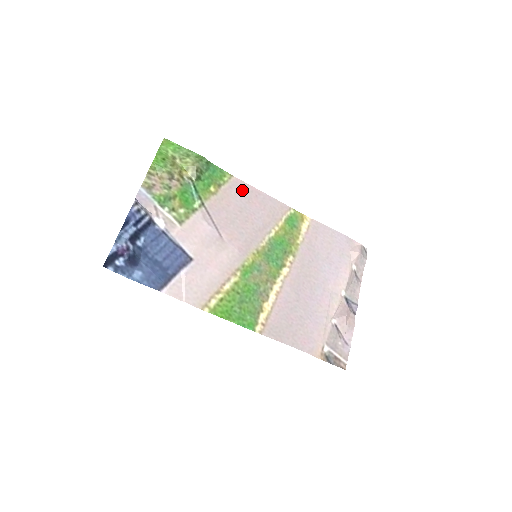
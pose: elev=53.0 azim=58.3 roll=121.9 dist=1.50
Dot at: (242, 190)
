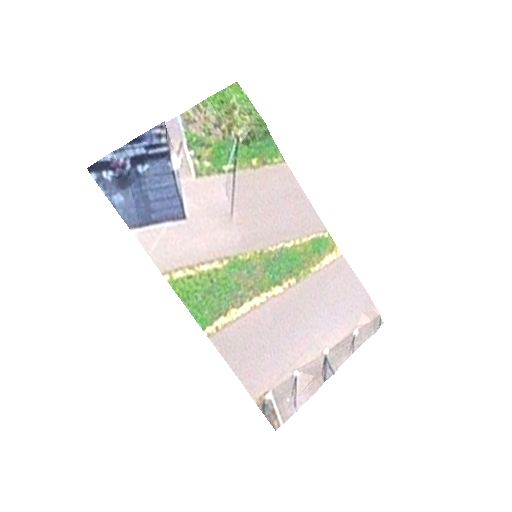
Dot at: (286, 182)
